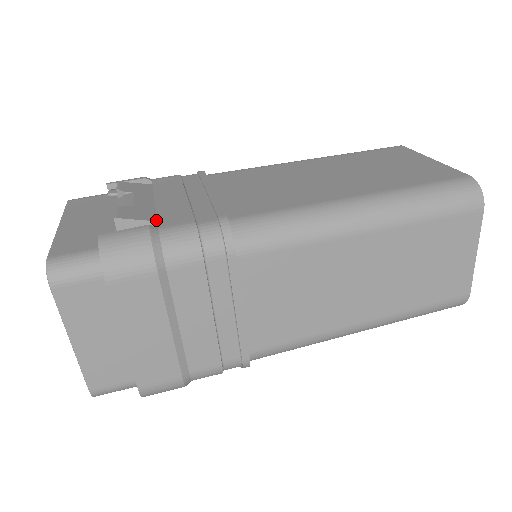
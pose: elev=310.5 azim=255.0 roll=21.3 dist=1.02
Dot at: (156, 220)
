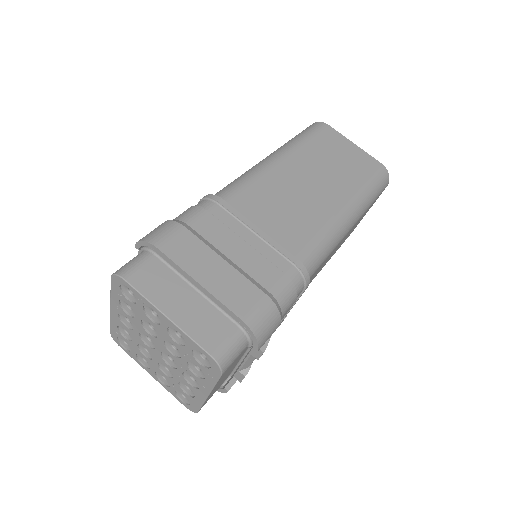
Dot at: occluded
